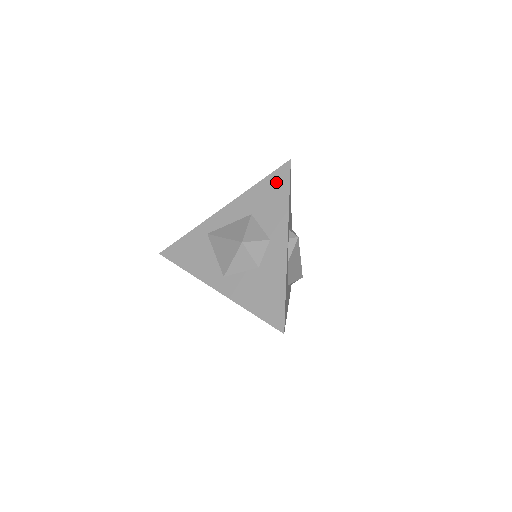
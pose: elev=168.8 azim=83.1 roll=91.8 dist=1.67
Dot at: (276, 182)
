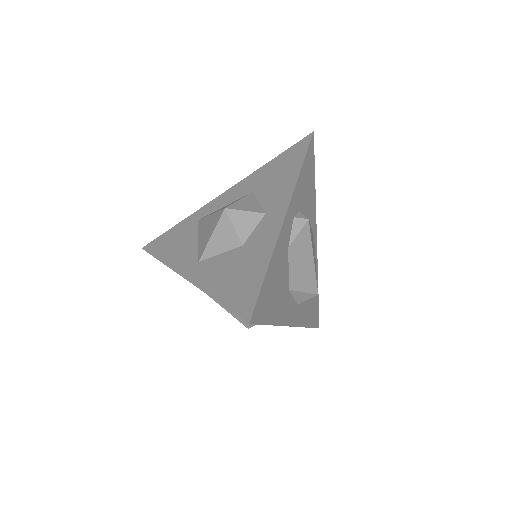
Dot at: (290, 156)
